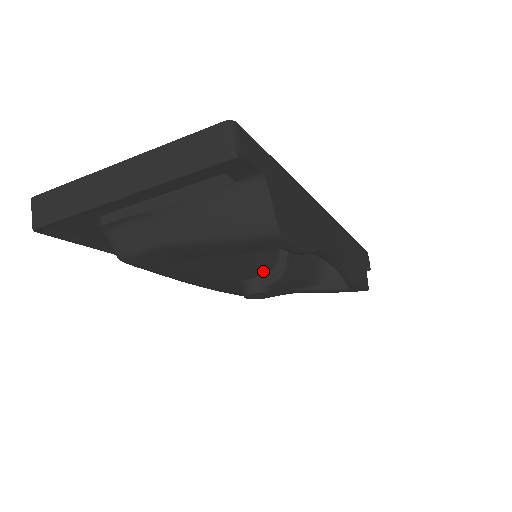
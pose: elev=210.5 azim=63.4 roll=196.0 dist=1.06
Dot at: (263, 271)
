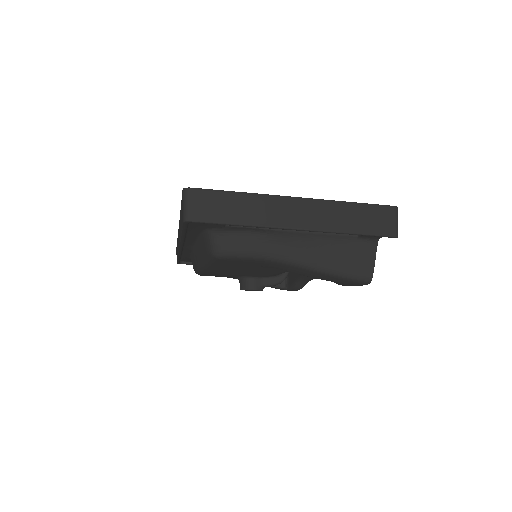
Dot at: (272, 275)
